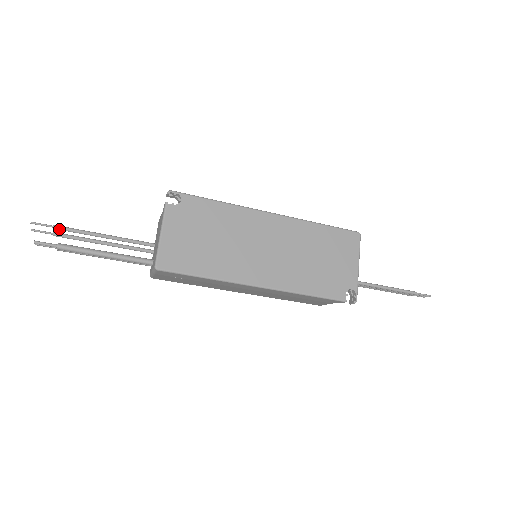
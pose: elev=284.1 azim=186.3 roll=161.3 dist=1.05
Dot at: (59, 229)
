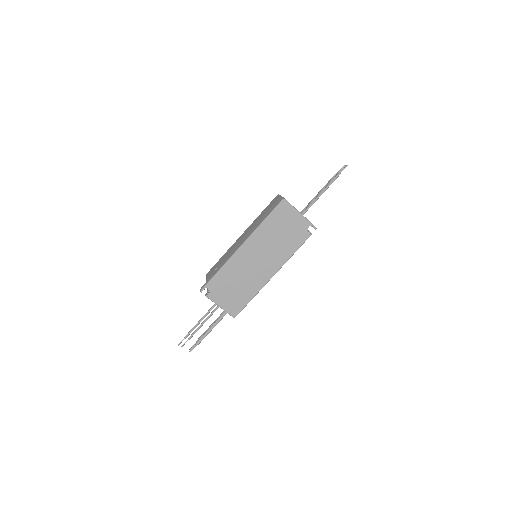
Dot at: occluded
